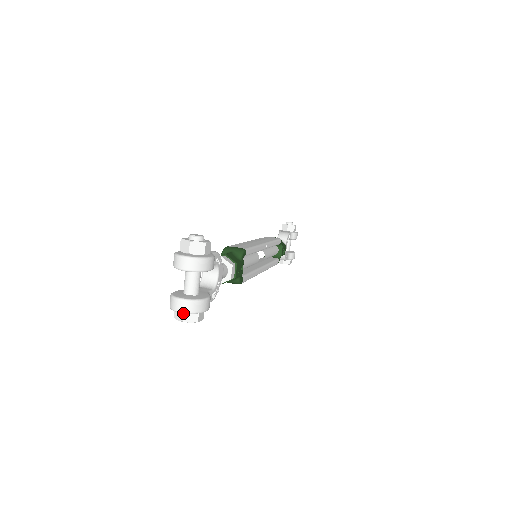
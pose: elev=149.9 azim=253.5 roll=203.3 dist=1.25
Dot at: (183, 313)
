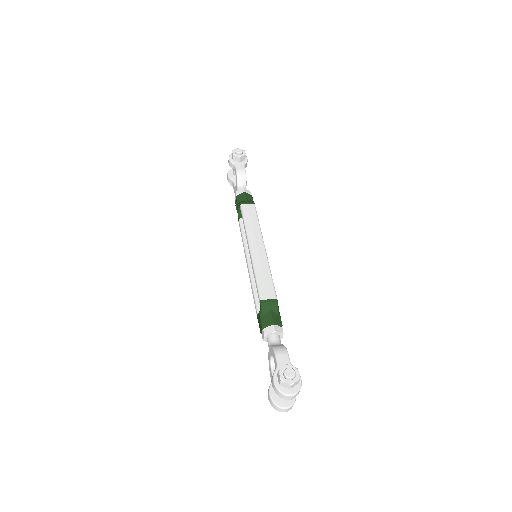
Dot at: occluded
